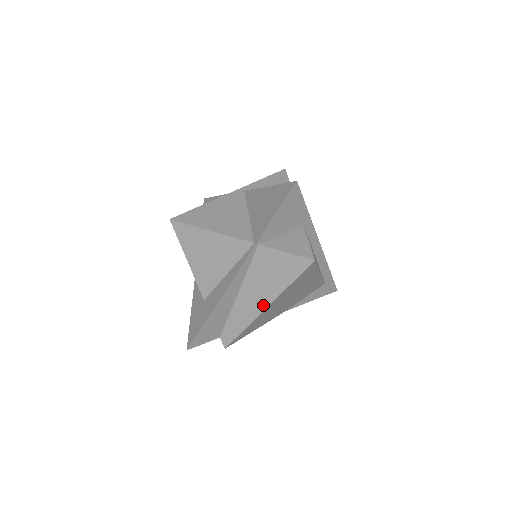
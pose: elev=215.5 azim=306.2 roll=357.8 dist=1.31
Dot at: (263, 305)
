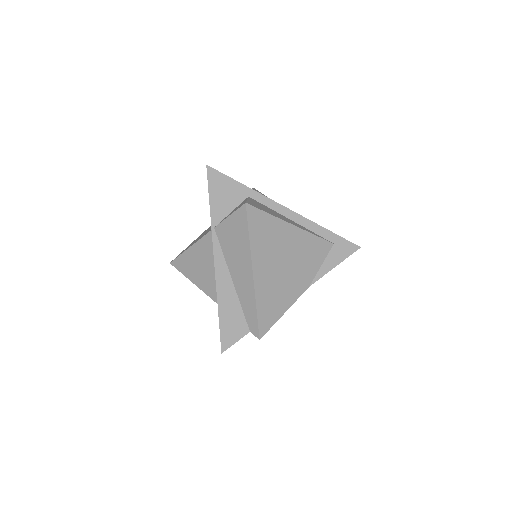
Dot at: (249, 273)
